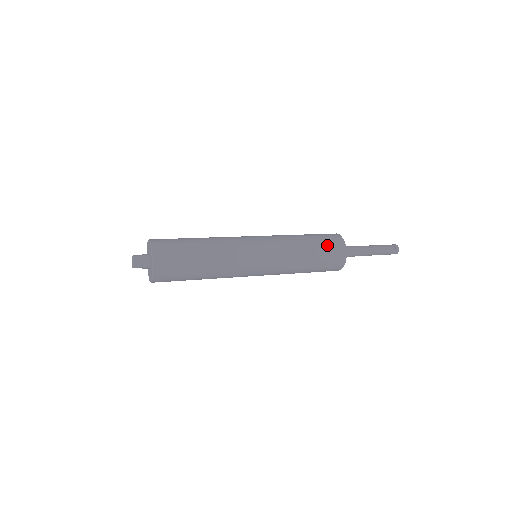
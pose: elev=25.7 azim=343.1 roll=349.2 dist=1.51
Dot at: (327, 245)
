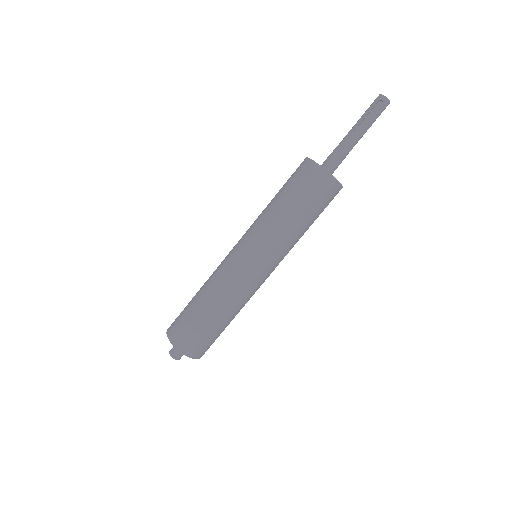
Dot at: (306, 190)
